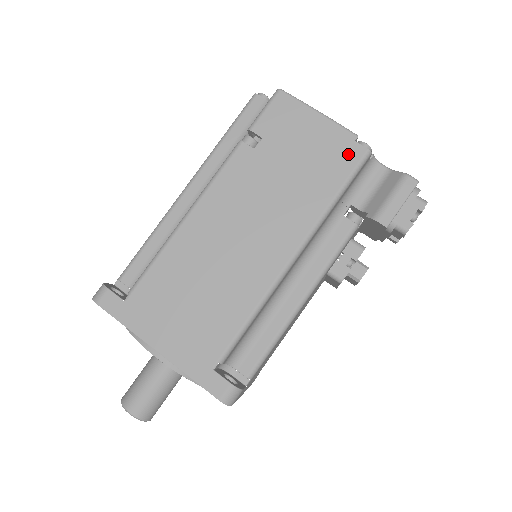
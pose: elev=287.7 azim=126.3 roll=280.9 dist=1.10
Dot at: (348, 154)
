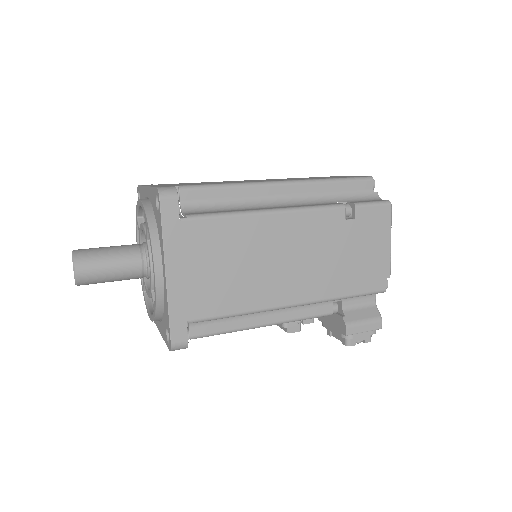
Dot at: (377, 281)
